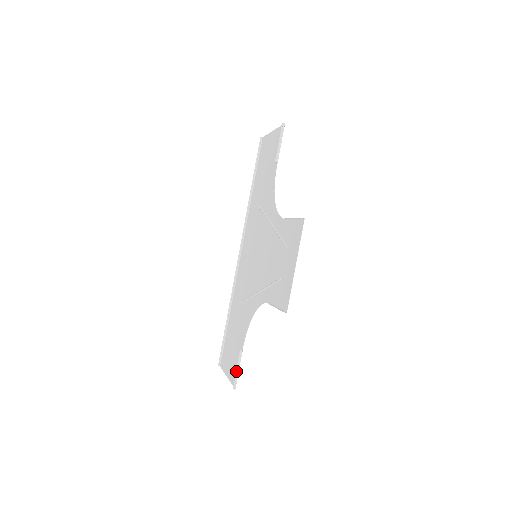
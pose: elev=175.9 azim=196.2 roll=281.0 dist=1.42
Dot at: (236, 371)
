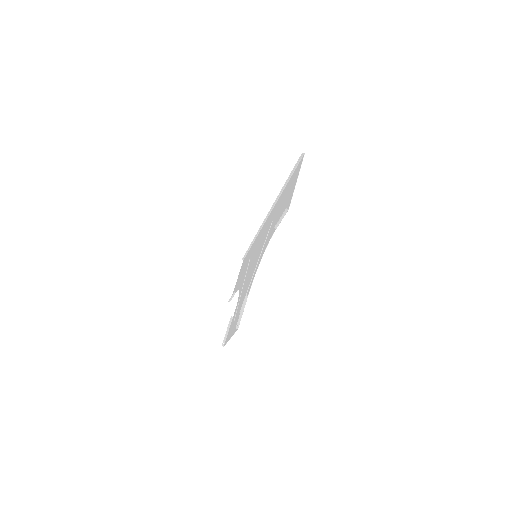
Dot at: (231, 297)
